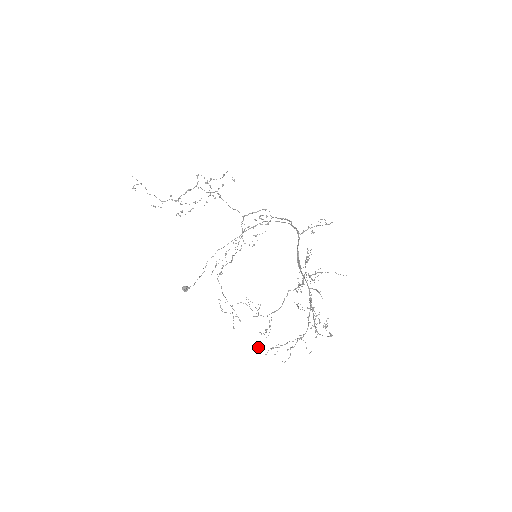
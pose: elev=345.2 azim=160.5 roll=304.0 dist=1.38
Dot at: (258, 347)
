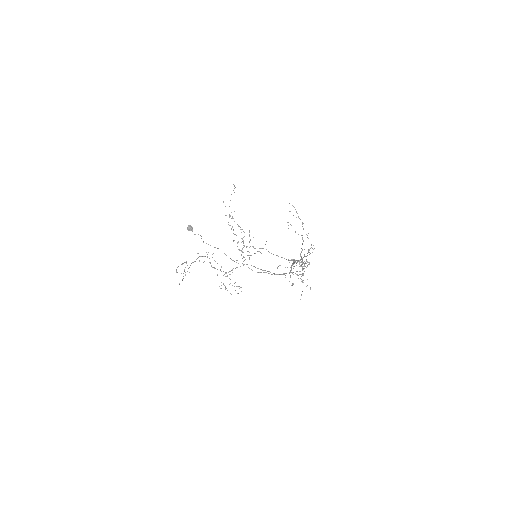
Dot at: occluded
